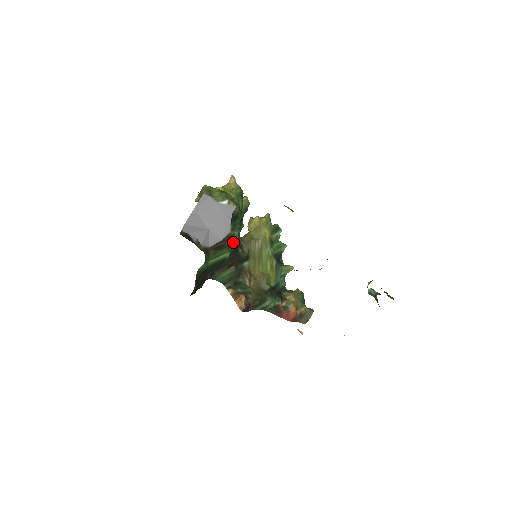
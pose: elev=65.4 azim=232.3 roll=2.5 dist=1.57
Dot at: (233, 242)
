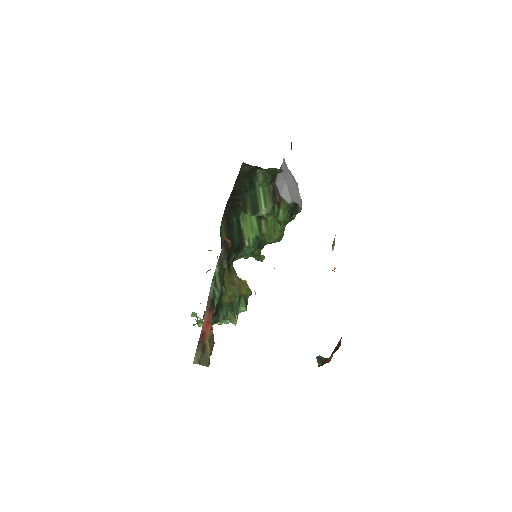
Dot at: (275, 215)
